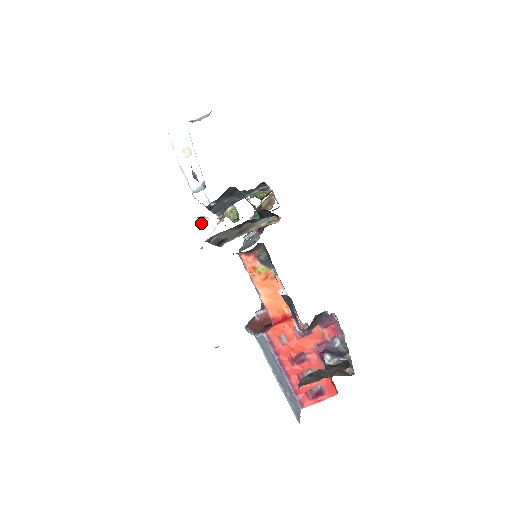
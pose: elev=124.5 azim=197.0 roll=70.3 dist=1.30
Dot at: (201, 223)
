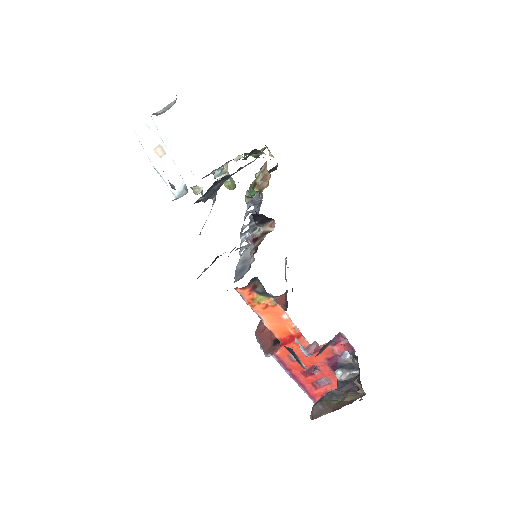
Dot at: (196, 194)
